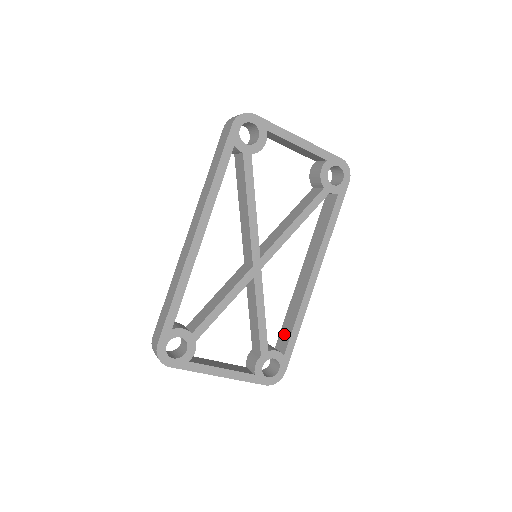
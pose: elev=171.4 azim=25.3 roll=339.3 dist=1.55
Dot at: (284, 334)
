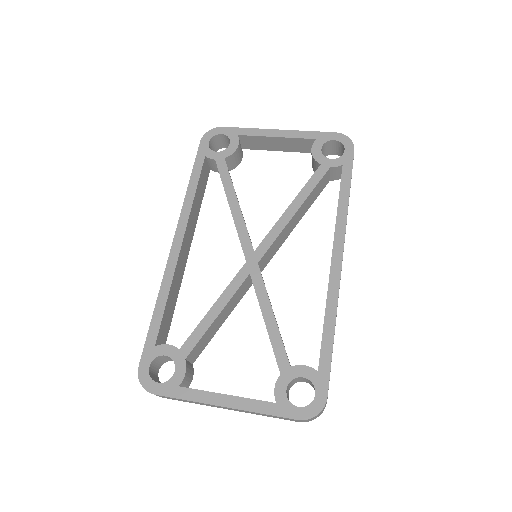
Dot at: occluded
